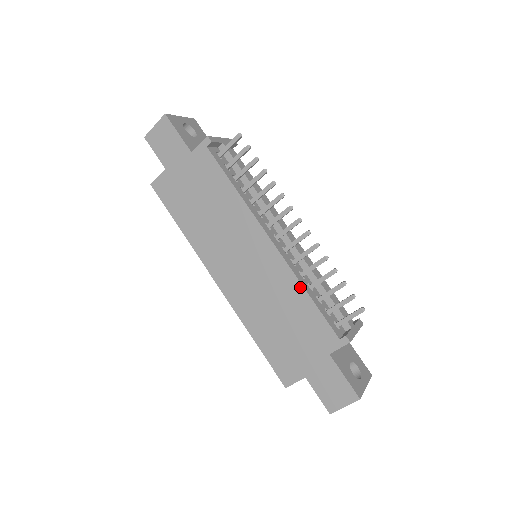
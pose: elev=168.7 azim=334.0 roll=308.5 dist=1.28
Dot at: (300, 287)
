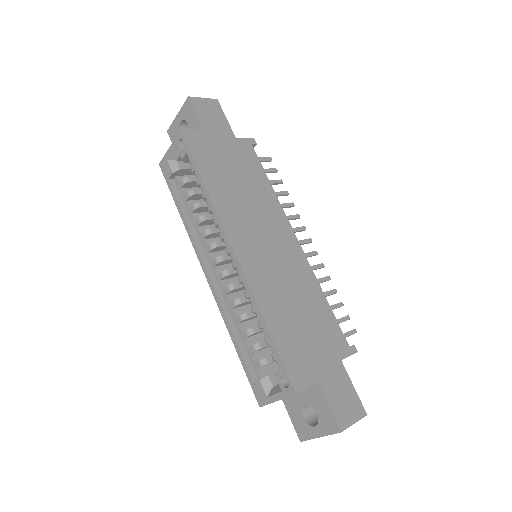
Dot at: (319, 288)
